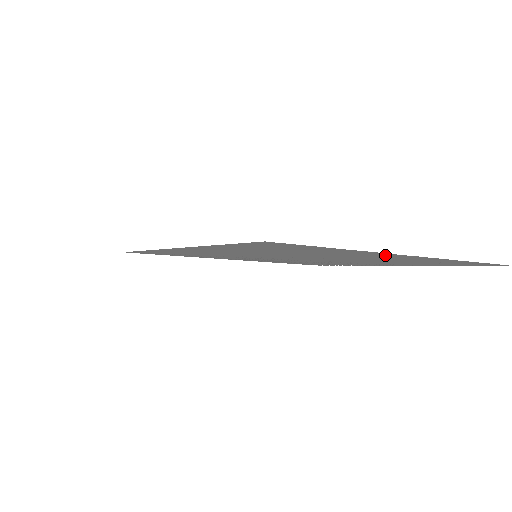
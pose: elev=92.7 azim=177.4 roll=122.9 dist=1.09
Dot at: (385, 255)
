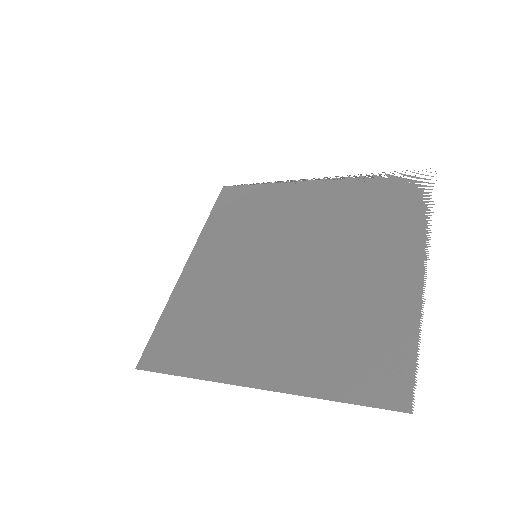
Dot at: (237, 370)
